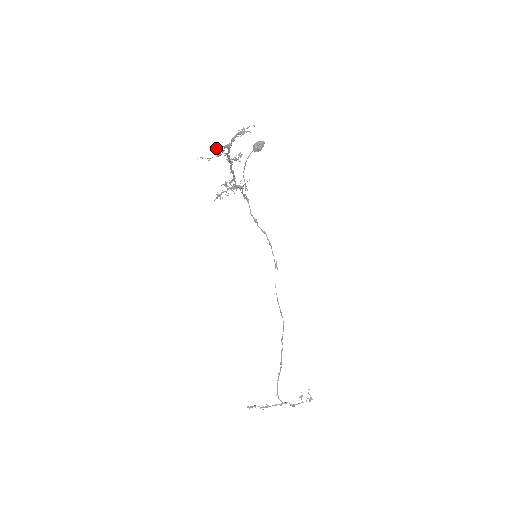
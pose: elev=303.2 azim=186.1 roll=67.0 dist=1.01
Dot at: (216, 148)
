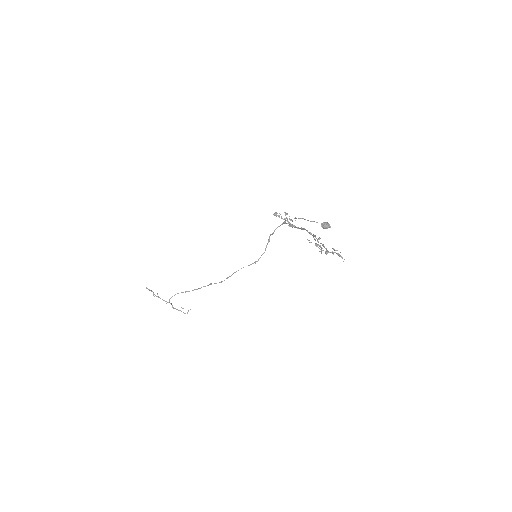
Dot at: (321, 248)
